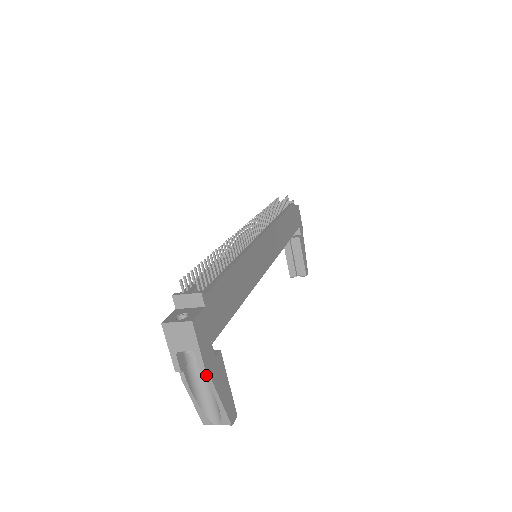
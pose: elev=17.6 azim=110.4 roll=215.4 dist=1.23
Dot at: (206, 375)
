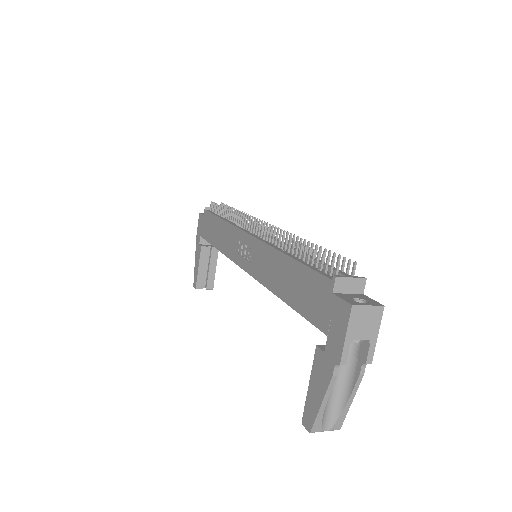
Dot at: (361, 369)
